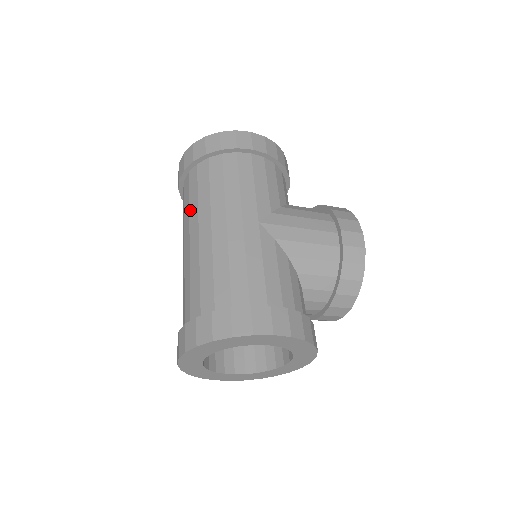
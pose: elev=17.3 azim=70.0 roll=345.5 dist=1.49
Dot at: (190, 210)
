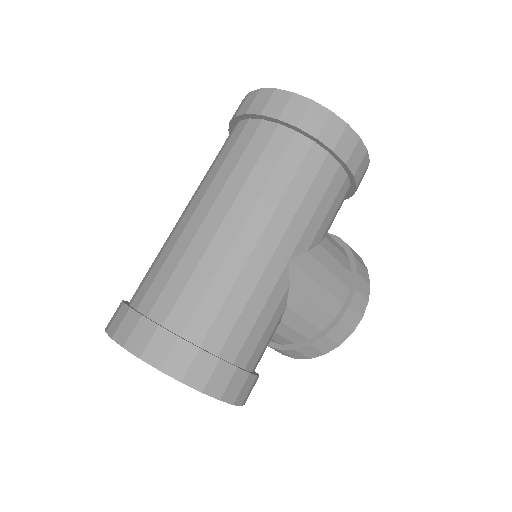
Dot at: (232, 175)
